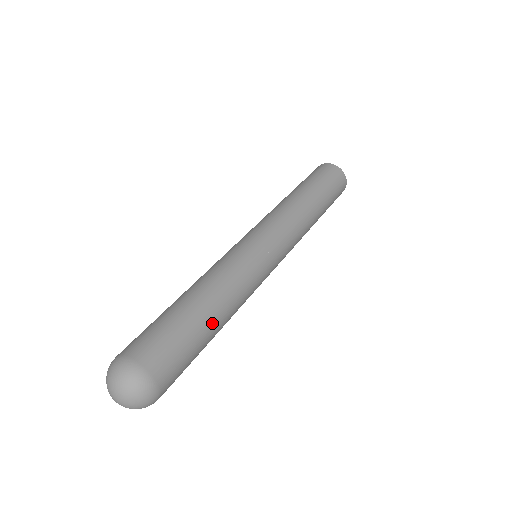
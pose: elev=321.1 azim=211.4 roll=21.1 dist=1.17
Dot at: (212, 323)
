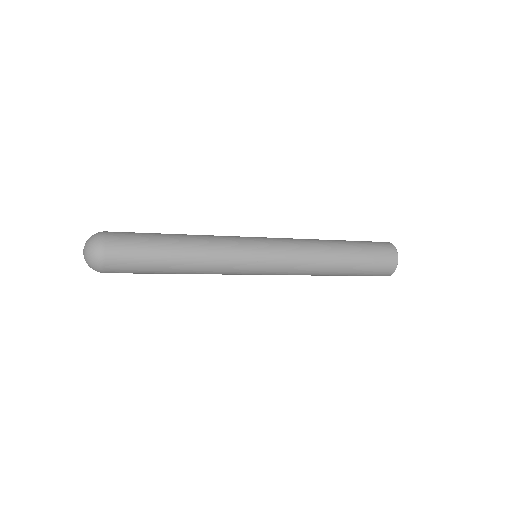
Dot at: (171, 250)
